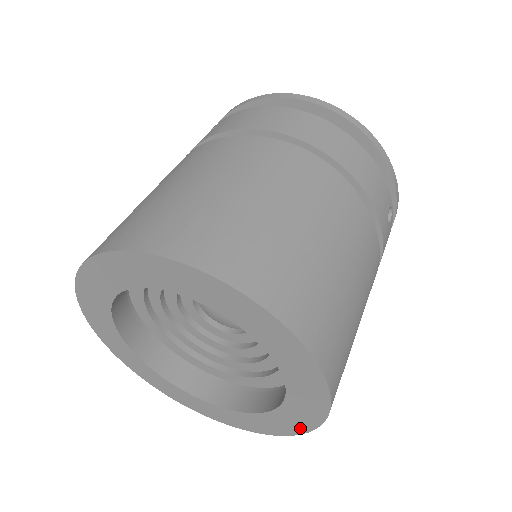
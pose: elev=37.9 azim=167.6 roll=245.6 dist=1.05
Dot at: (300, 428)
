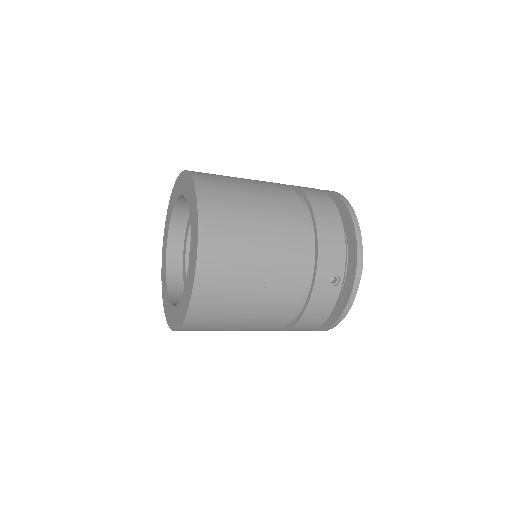
Dot at: (181, 319)
